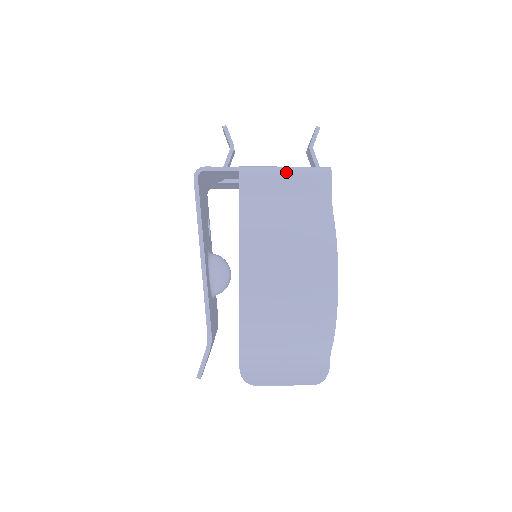
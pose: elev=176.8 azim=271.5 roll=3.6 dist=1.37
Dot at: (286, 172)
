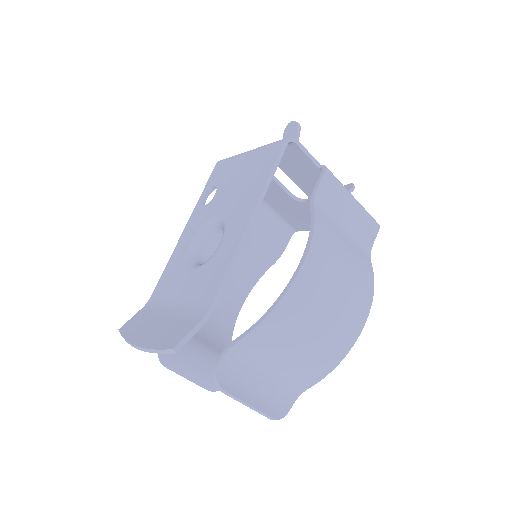
Dot at: (355, 200)
